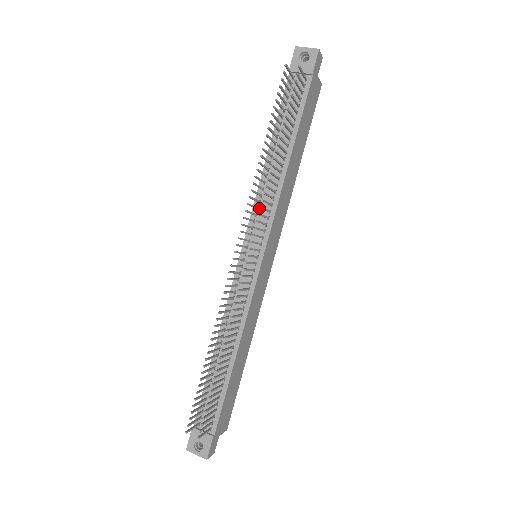
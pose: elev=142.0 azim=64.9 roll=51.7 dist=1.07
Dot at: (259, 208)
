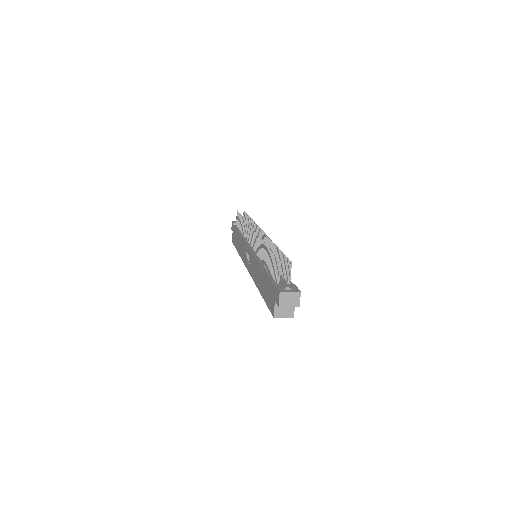
Dot at: occluded
